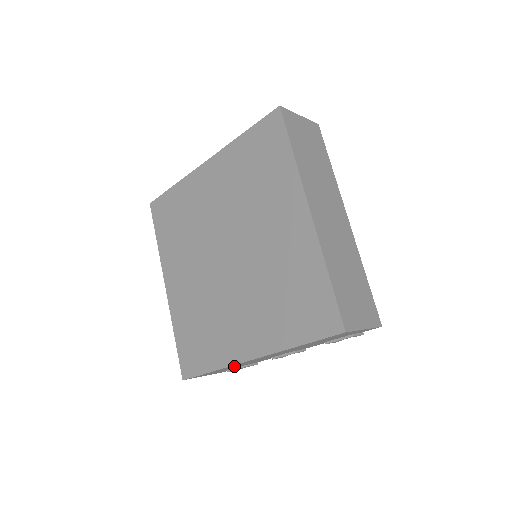
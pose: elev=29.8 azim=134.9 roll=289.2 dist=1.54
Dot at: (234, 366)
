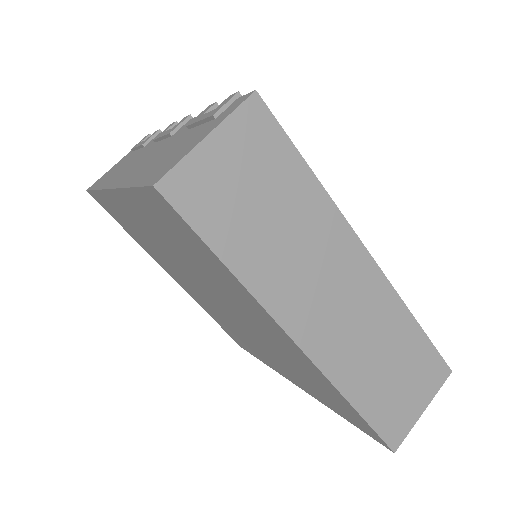
Dot at: occluded
